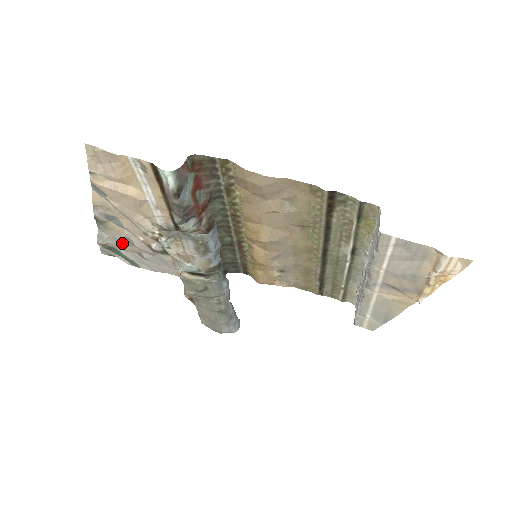
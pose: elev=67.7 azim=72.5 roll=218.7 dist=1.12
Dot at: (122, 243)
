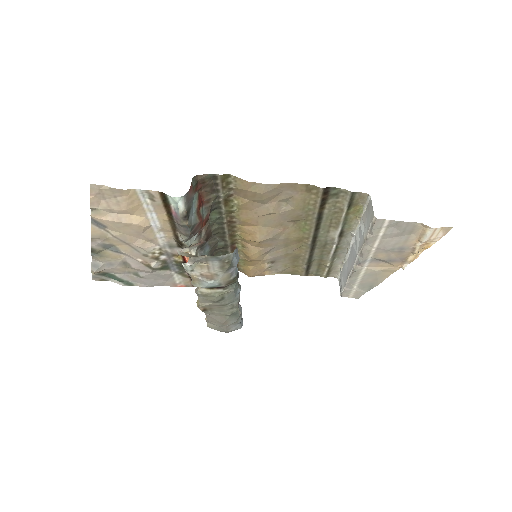
Dot at: (118, 267)
